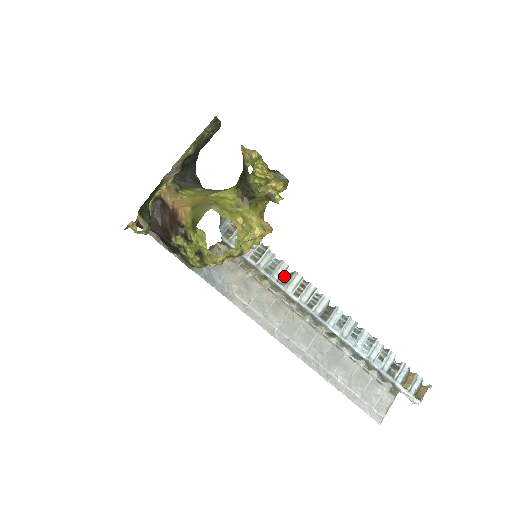
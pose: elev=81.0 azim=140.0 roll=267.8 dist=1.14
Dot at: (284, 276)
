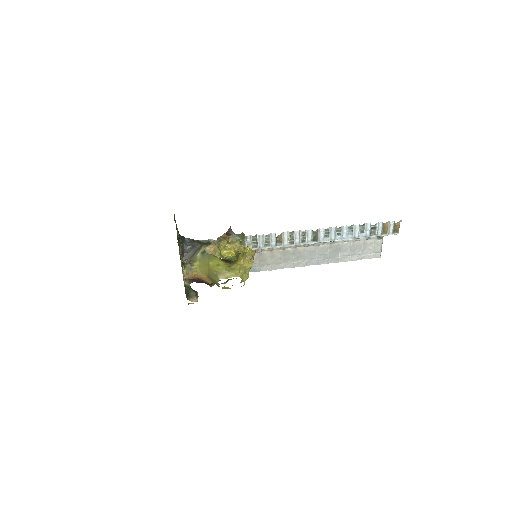
Dot at: (277, 239)
